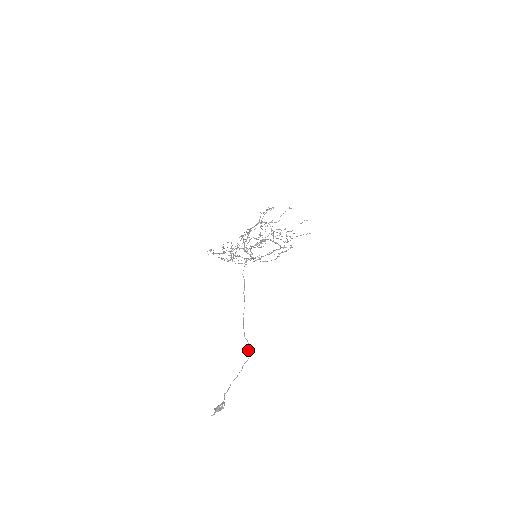
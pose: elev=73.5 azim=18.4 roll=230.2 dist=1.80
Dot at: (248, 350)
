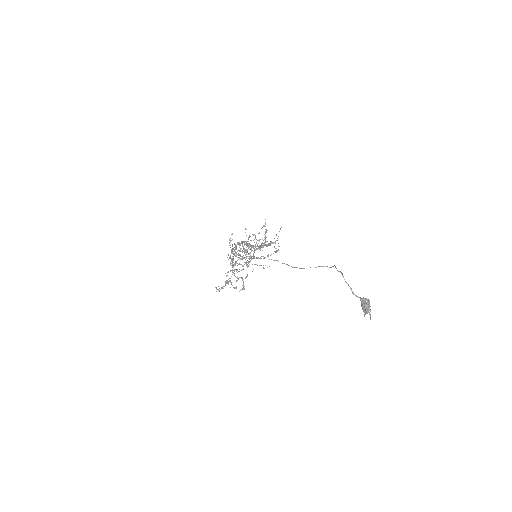
Dot at: occluded
